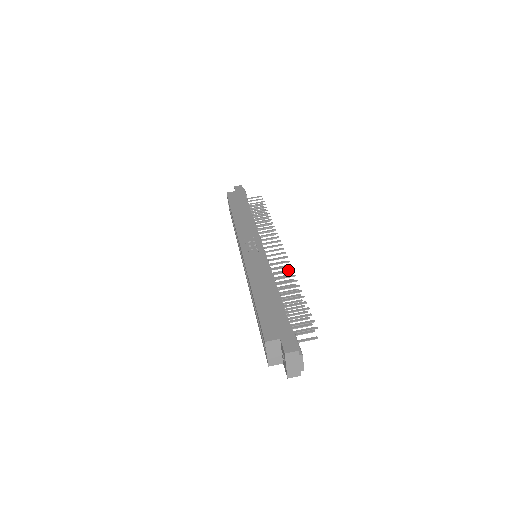
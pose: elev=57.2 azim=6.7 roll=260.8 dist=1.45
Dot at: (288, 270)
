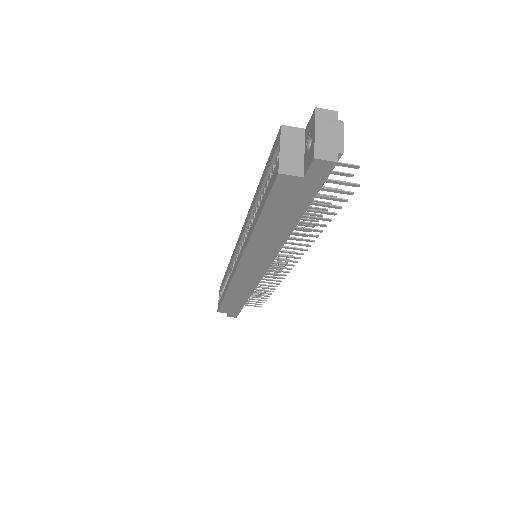
Dot at: (304, 230)
